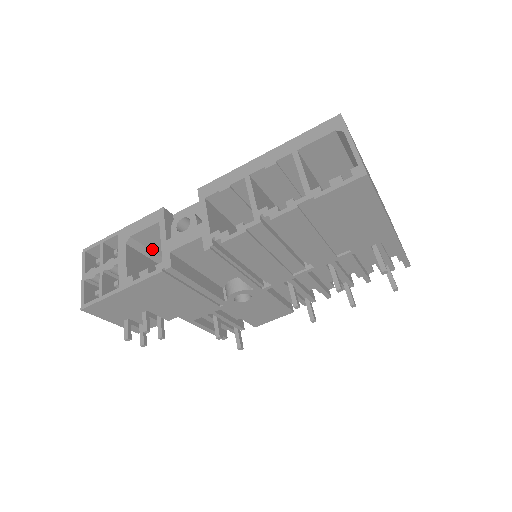
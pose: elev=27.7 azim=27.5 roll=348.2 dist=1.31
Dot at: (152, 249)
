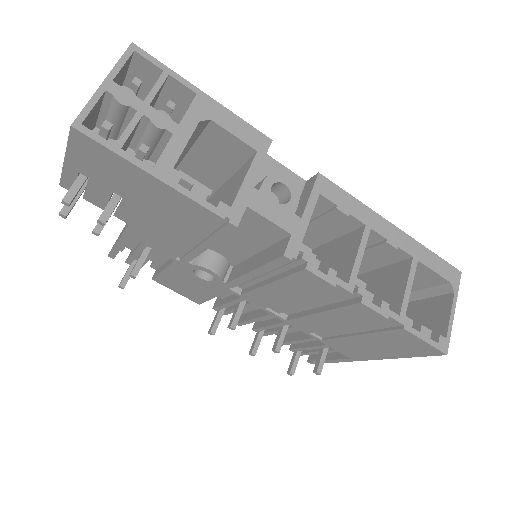
Dot at: (197, 144)
